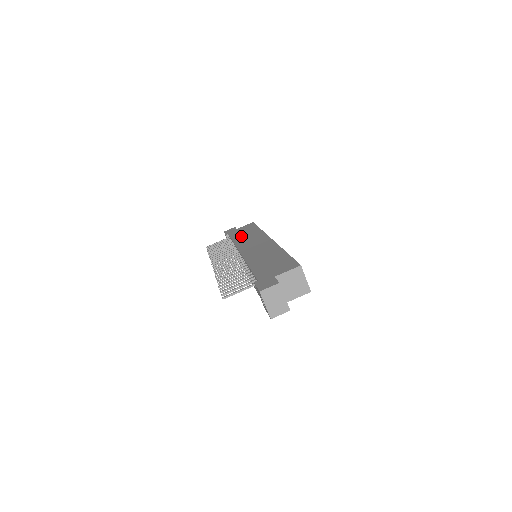
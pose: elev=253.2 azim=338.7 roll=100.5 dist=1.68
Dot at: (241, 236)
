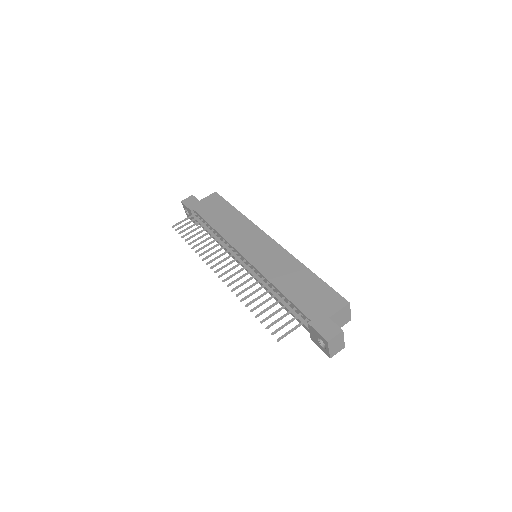
Dot at: (220, 220)
